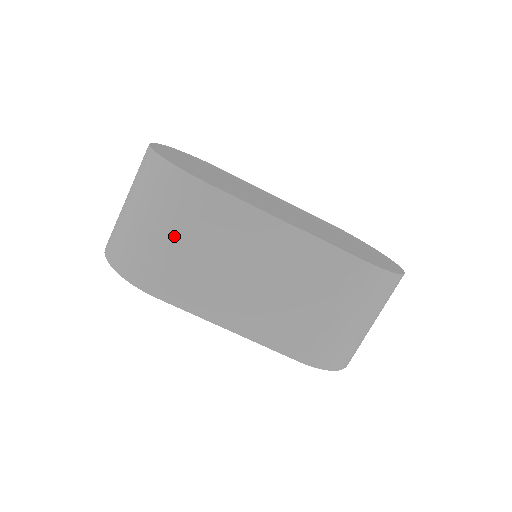
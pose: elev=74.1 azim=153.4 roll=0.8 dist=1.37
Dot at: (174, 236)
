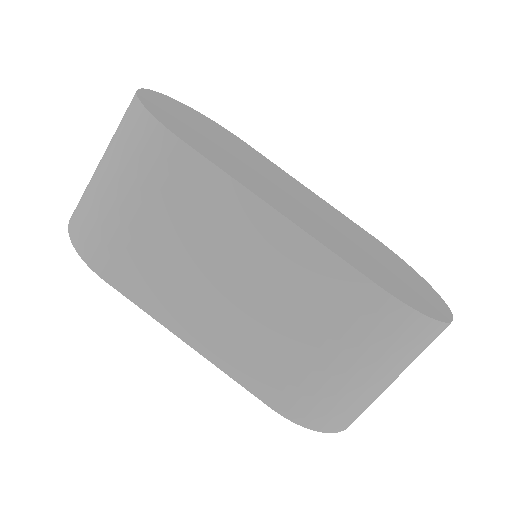
Dot at: (134, 205)
